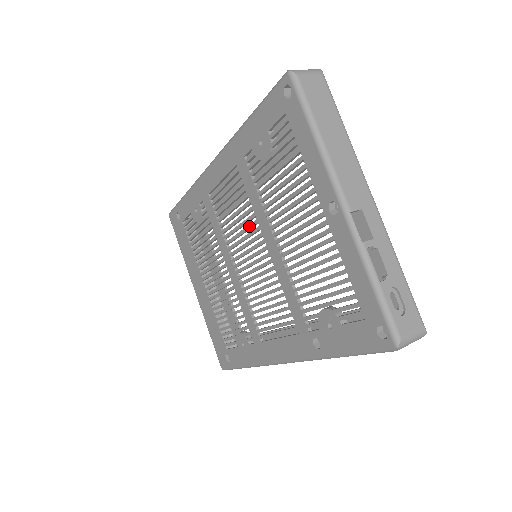
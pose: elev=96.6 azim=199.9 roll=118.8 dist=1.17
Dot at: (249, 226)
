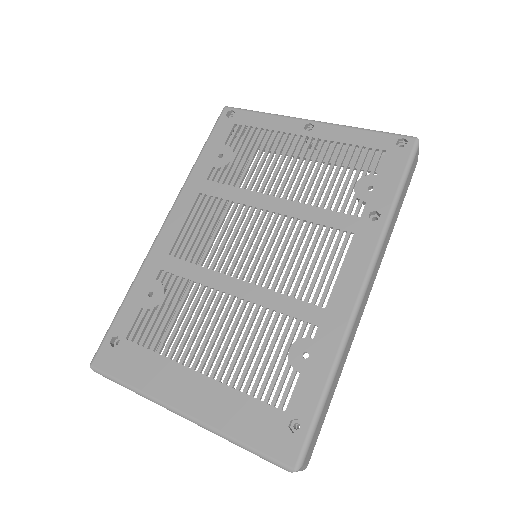
Dot at: (240, 219)
